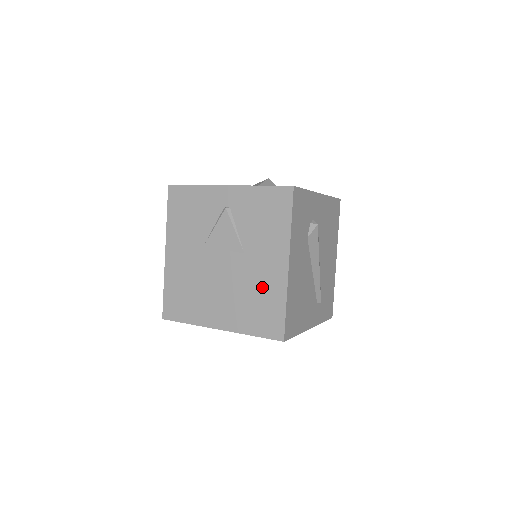
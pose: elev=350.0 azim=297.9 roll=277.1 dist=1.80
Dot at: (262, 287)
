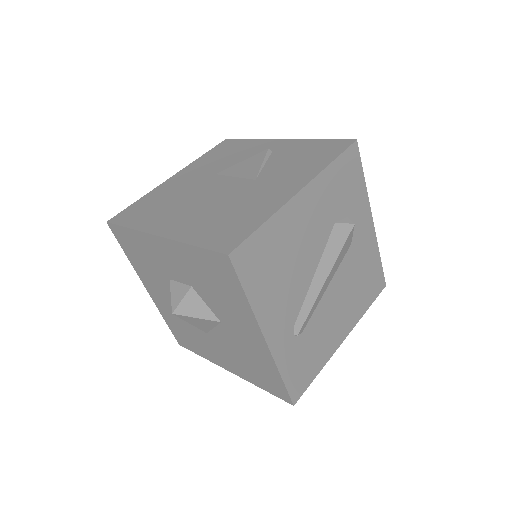
Dot at: (250, 205)
